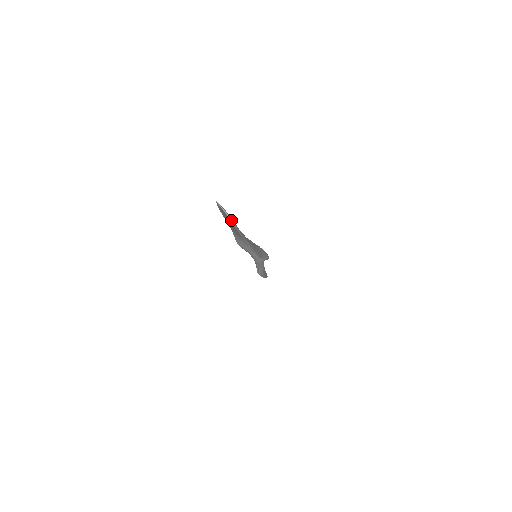
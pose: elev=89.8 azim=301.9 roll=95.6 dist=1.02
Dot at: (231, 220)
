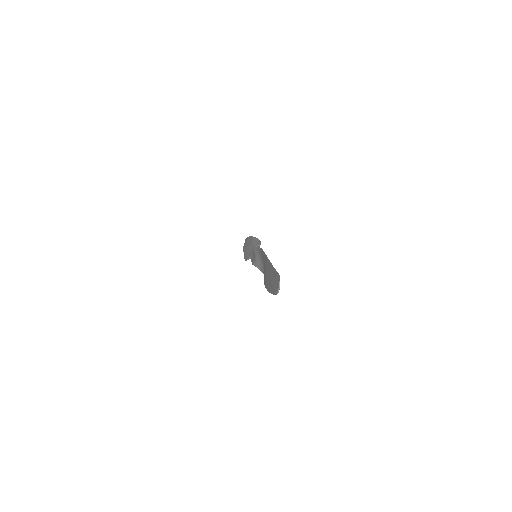
Dot at: (278, 291)
